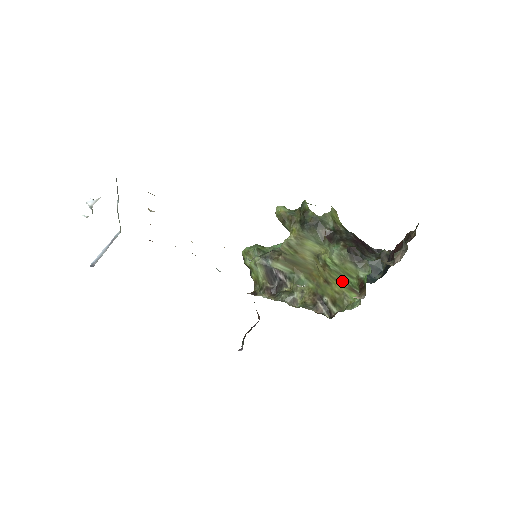
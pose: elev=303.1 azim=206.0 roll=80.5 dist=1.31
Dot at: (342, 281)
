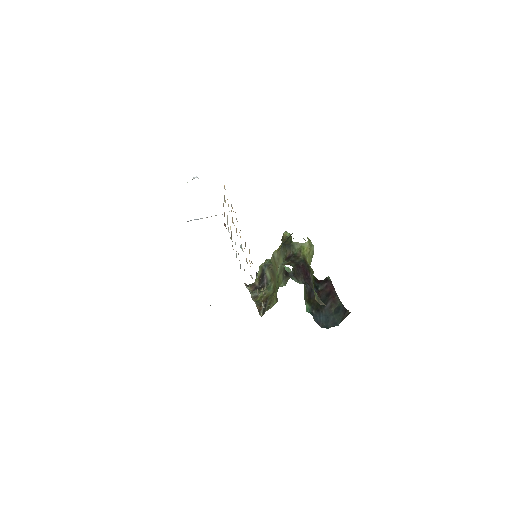
Dot at: (276, 289)
